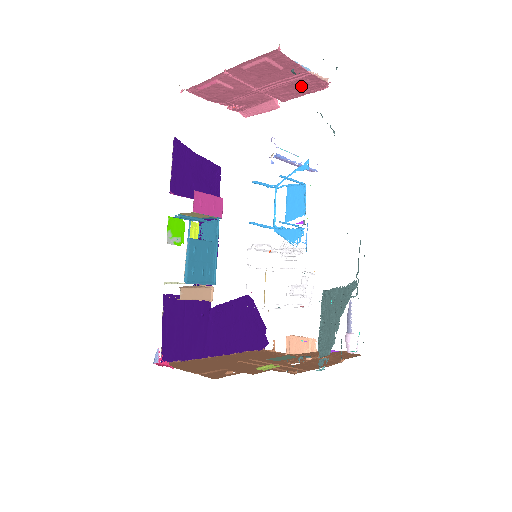
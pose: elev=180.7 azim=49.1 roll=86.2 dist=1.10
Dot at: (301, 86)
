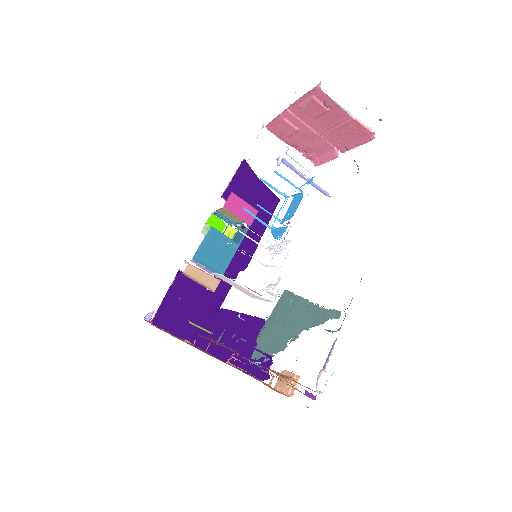
Dot at: (351, 134)
